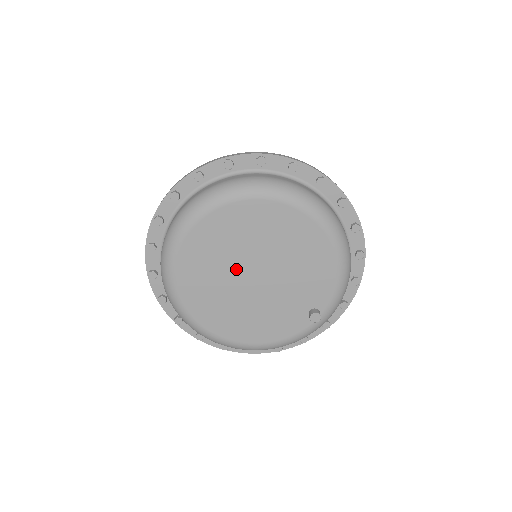
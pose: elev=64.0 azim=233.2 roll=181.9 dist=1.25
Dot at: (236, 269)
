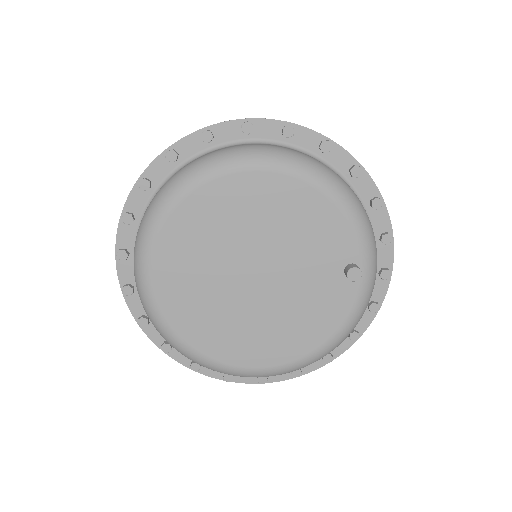
Dot at: (229, 283)
